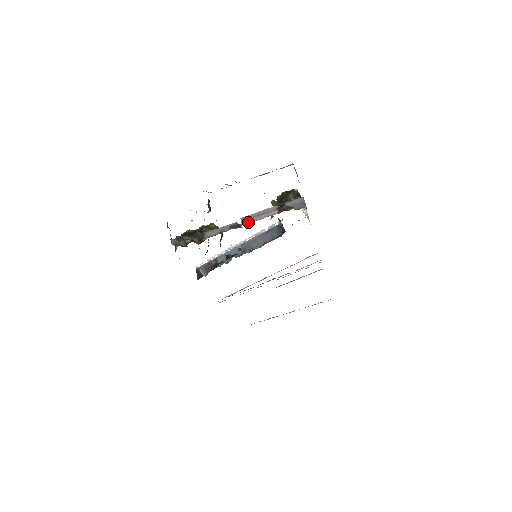
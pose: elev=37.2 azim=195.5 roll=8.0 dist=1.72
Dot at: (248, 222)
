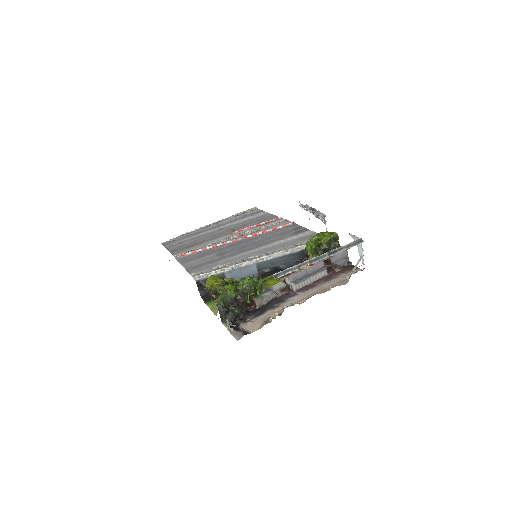
Dot at: (300, 286)
